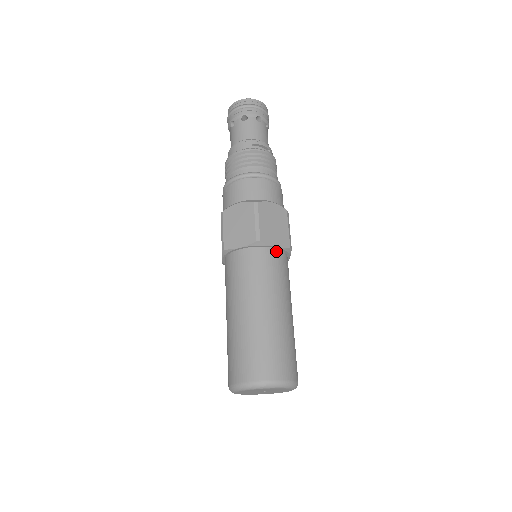
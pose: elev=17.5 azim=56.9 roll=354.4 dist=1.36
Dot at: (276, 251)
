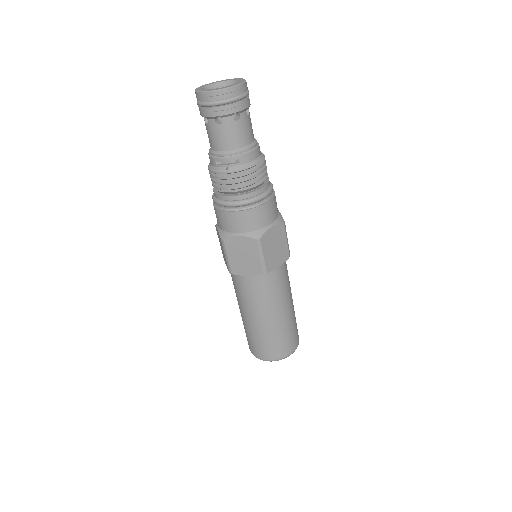
Dot at: (251, 277)
